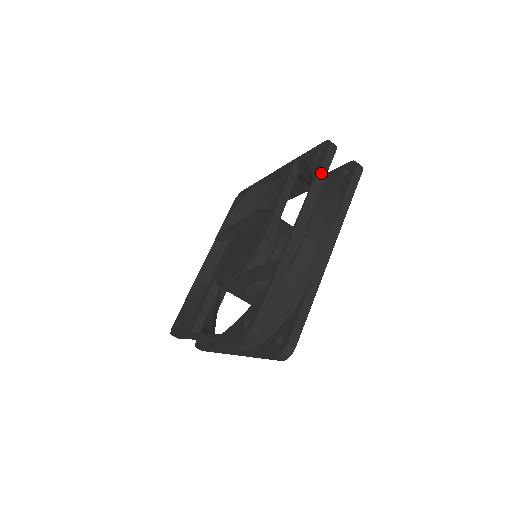
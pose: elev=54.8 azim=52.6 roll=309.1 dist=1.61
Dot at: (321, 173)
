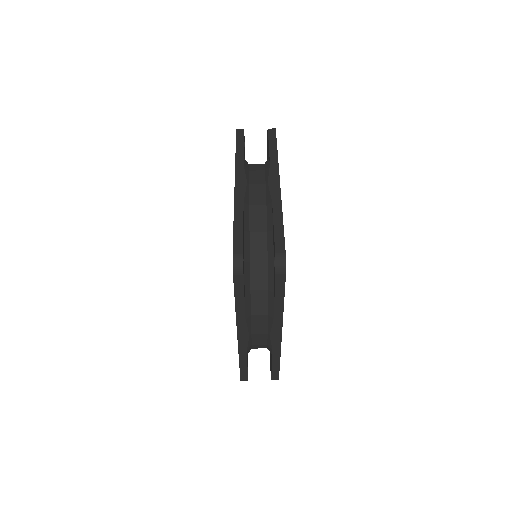
Dot at: (238, 146)
